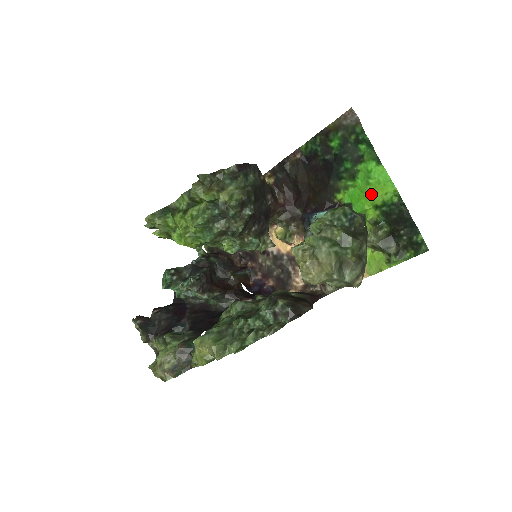
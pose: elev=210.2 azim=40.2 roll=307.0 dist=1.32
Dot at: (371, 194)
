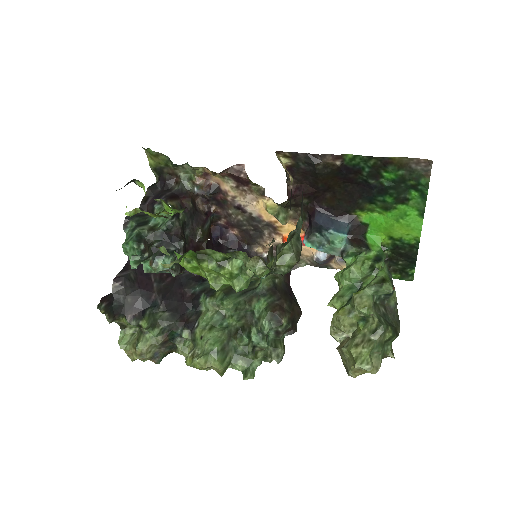
Dot at: (394, 229)
